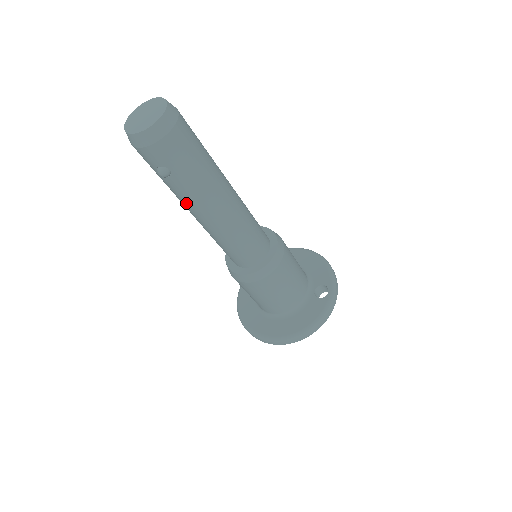
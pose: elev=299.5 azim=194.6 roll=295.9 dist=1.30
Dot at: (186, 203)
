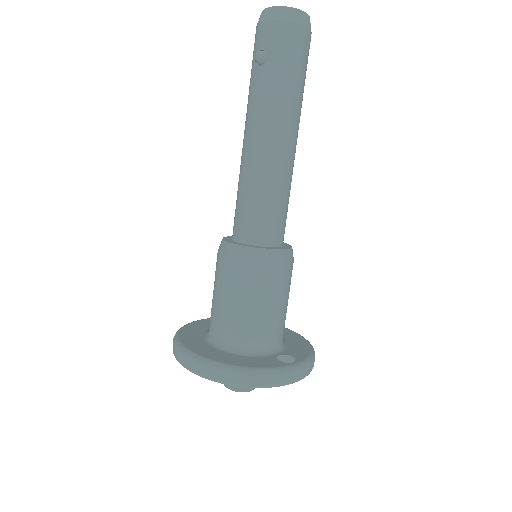
Dot at: (251, 111)
